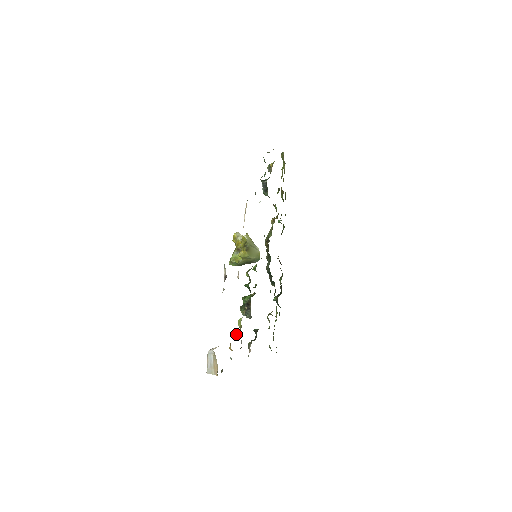
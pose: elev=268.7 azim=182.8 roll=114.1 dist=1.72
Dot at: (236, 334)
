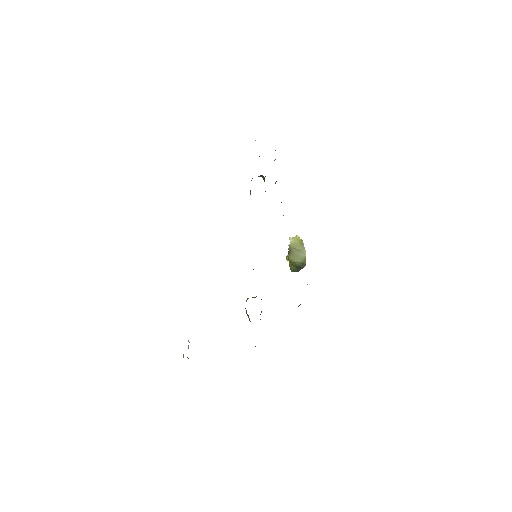
Dot at: occluded
